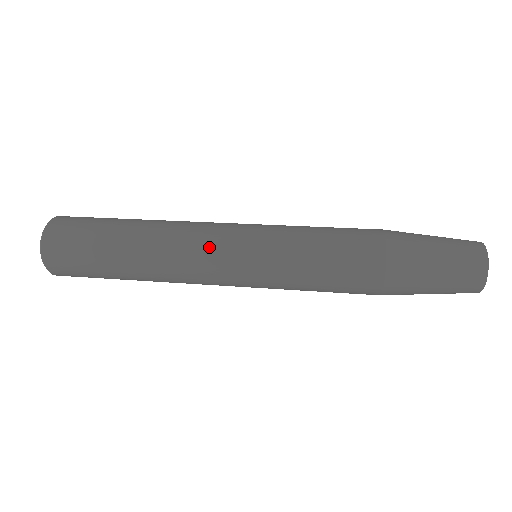
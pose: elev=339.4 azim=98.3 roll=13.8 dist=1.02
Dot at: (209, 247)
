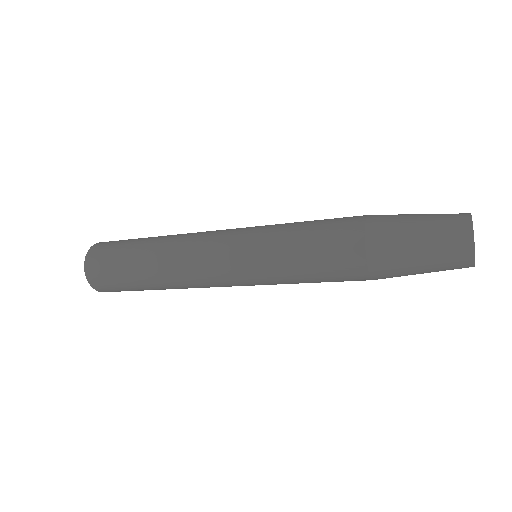
Dot at: occluded
